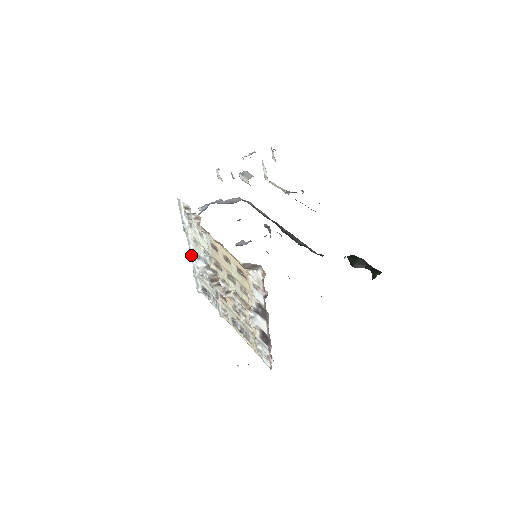
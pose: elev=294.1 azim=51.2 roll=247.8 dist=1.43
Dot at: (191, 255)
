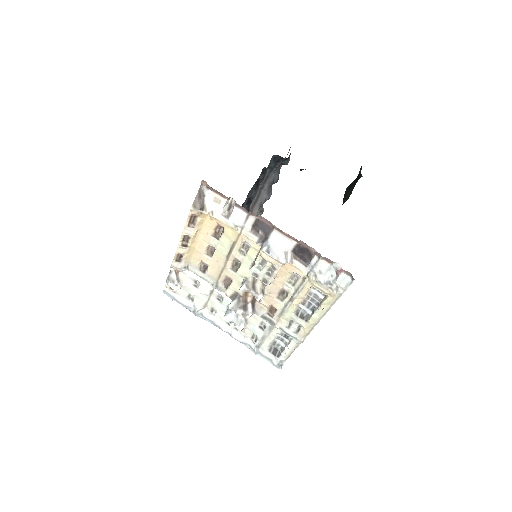
Dot at: occluded
